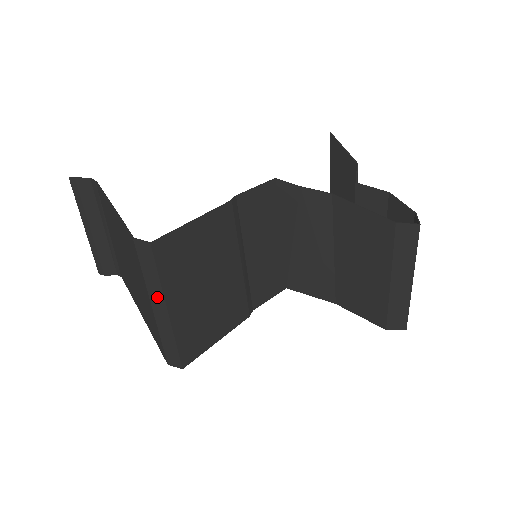
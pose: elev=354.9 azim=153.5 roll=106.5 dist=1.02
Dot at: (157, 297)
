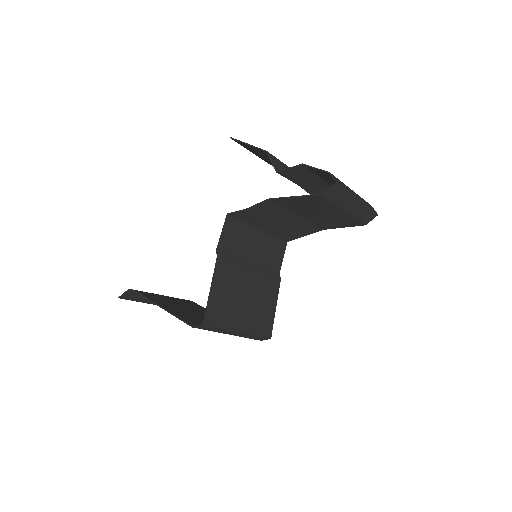
Dot at: (229, 332)
